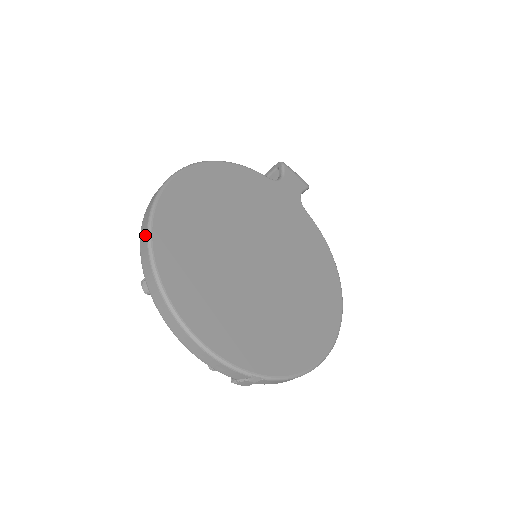
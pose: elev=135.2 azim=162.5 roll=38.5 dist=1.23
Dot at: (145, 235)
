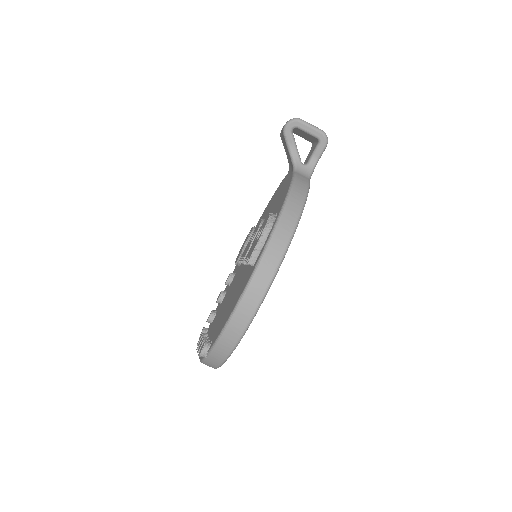
Dot at: (231, 346)
